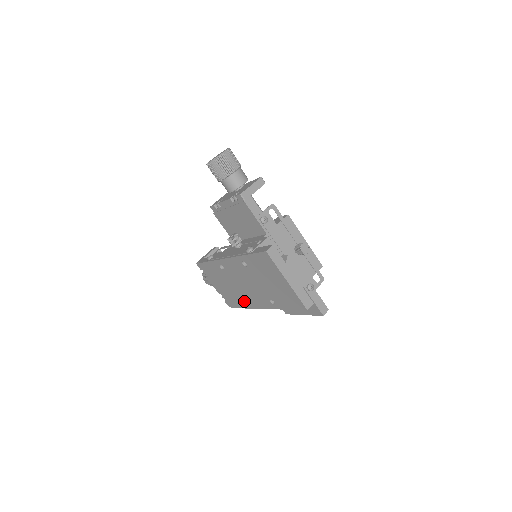
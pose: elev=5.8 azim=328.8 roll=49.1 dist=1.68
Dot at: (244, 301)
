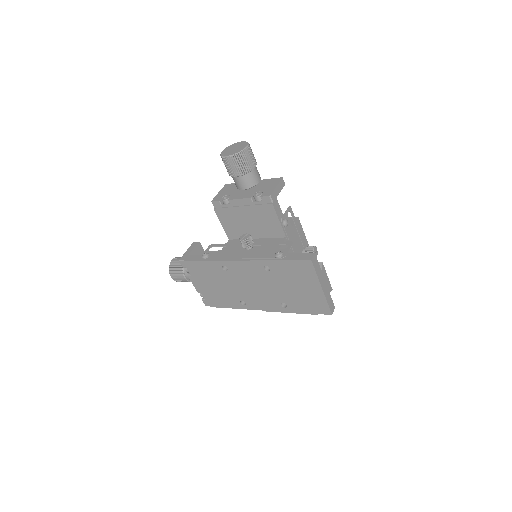
Dot at: (238, 302)
